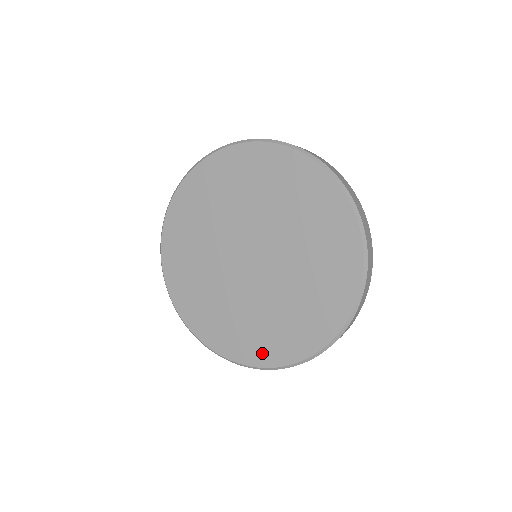
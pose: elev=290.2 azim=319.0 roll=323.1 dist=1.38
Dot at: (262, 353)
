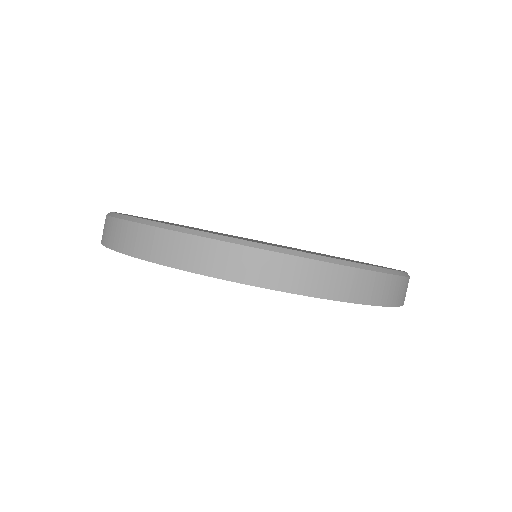
Dot at: occluded
